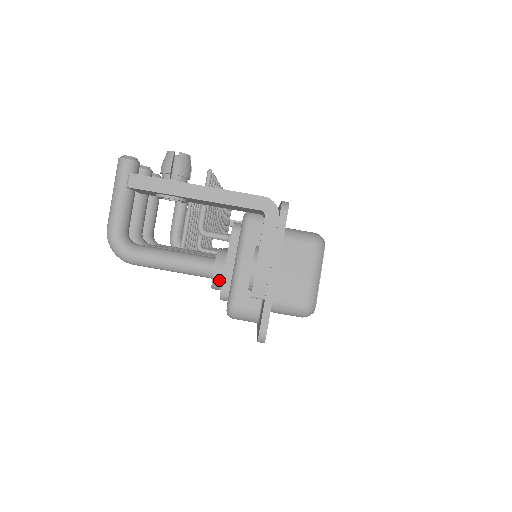
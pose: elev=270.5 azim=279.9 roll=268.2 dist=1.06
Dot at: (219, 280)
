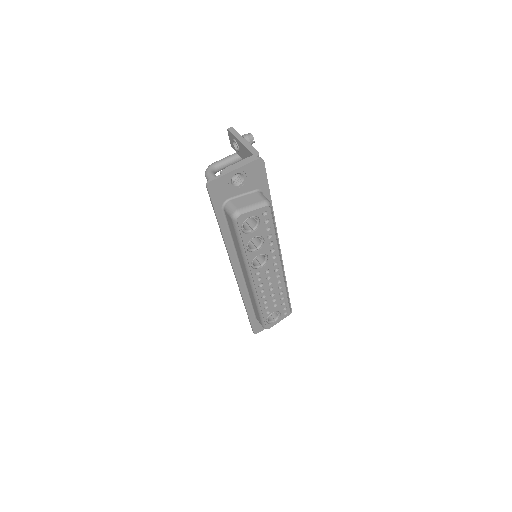
Dot at: occluded
